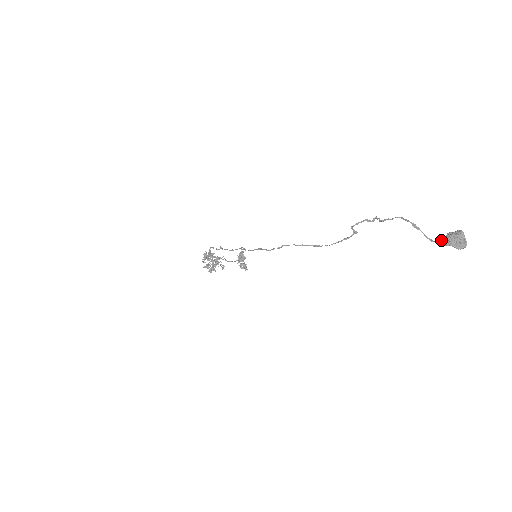
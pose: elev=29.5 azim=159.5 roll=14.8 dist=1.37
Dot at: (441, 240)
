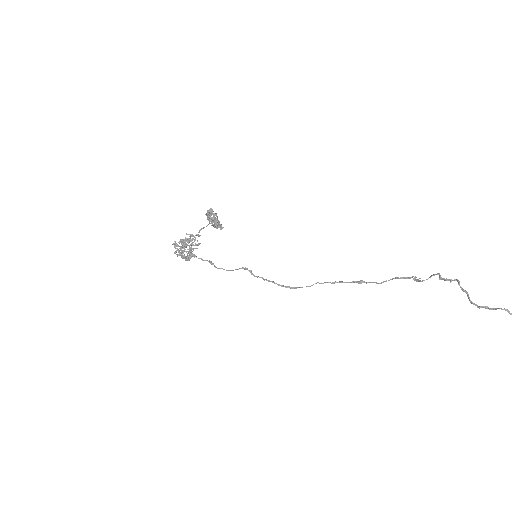
Dot at: out of frame
